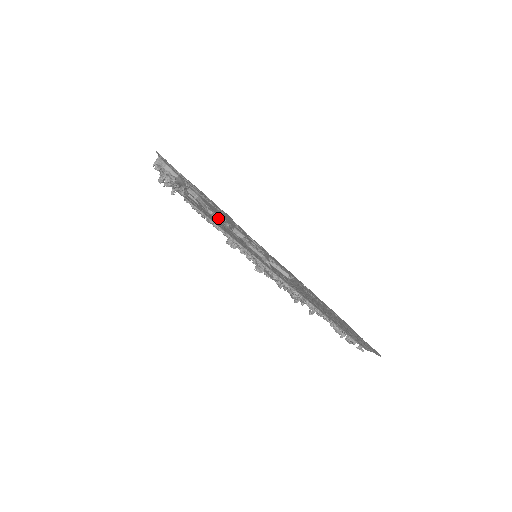
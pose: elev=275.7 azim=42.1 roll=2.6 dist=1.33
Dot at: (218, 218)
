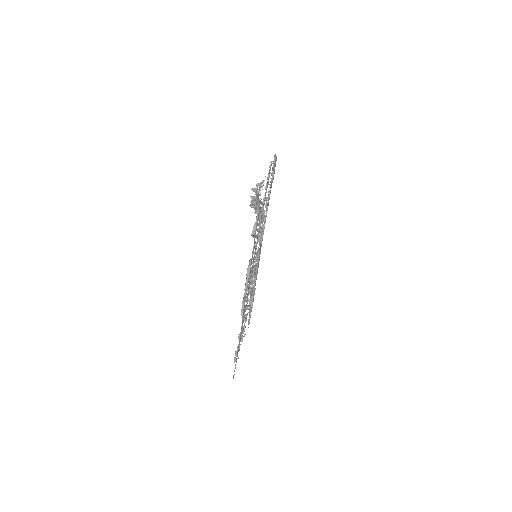
Dot at: occluded
